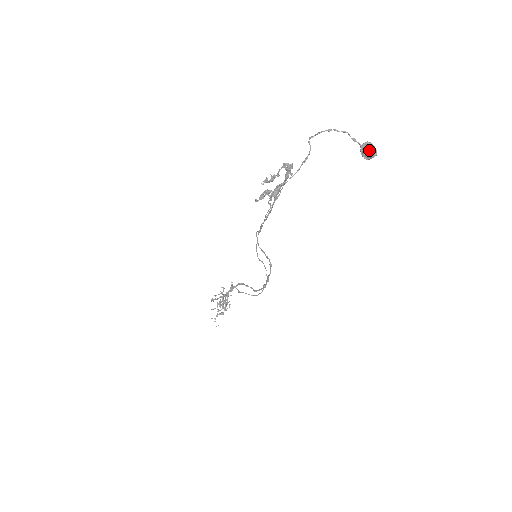
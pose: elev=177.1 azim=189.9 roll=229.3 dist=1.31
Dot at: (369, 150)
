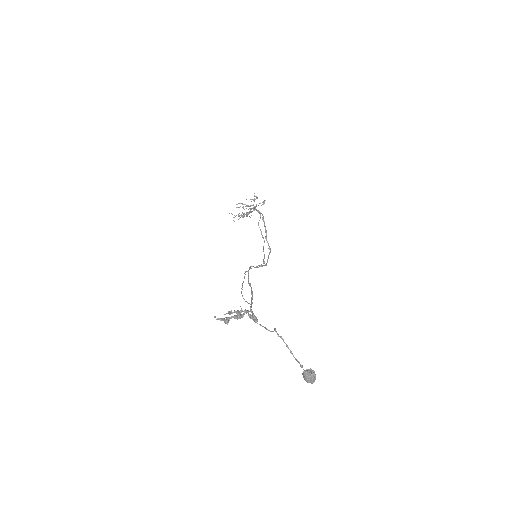
Dot at: (306, 380)
